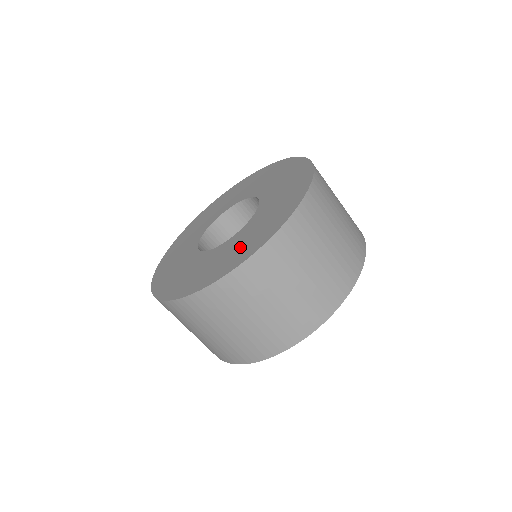
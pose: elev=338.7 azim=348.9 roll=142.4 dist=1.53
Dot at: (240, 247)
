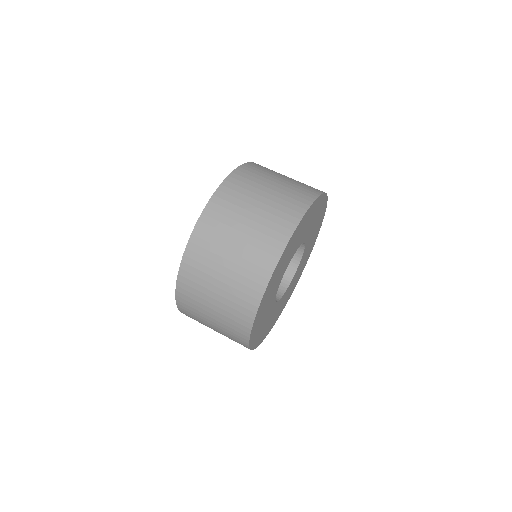
Dot at: occluded
